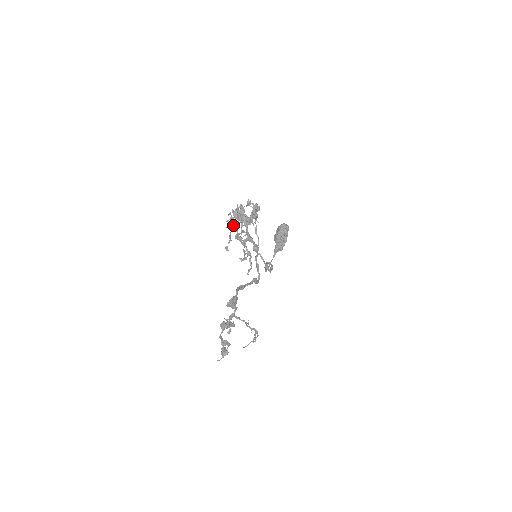
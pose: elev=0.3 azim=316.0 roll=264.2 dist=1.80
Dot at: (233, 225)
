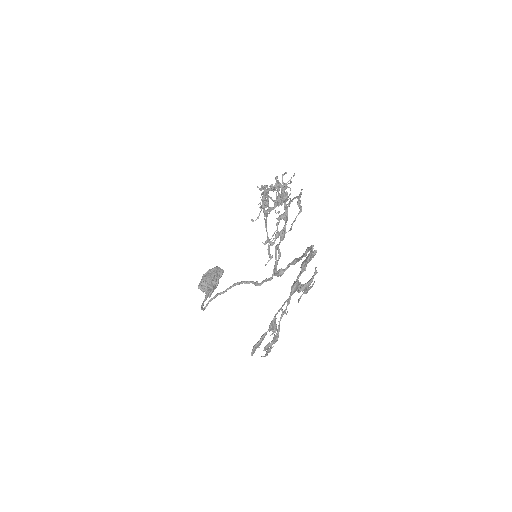
Dot at: (285, 188)
